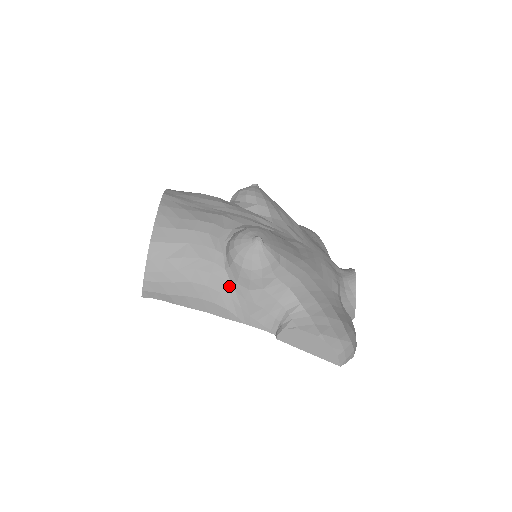
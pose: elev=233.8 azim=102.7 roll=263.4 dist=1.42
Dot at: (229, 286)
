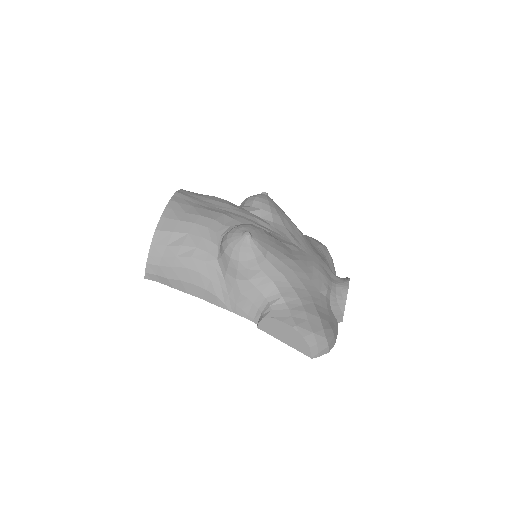
Dot at: (219, 275)
